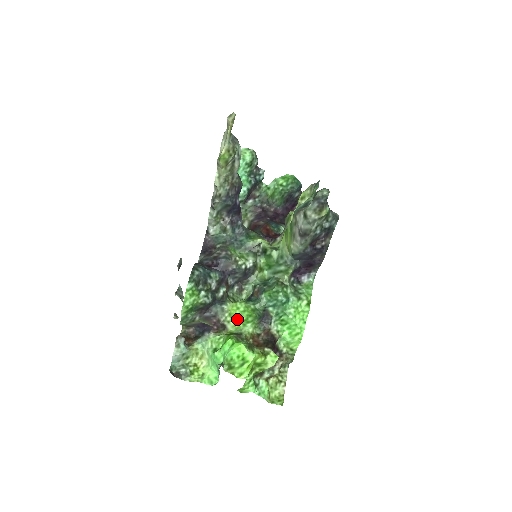
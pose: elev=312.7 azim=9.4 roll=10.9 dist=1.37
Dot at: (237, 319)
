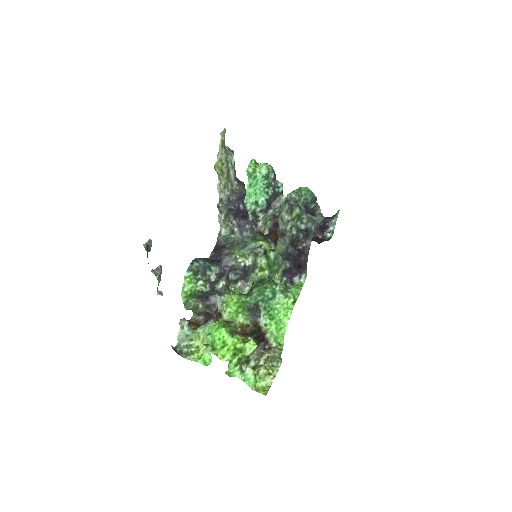
Dot at: (230, 309)
